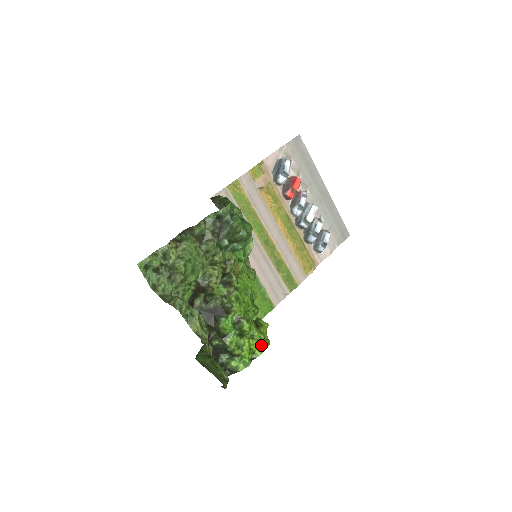
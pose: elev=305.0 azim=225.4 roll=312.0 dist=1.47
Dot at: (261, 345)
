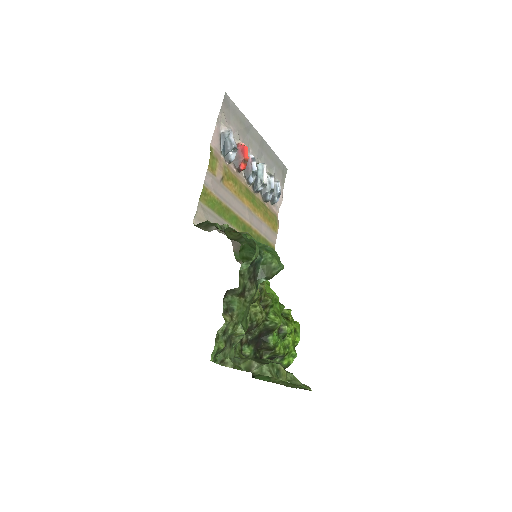
Dot at: (297, 332)
